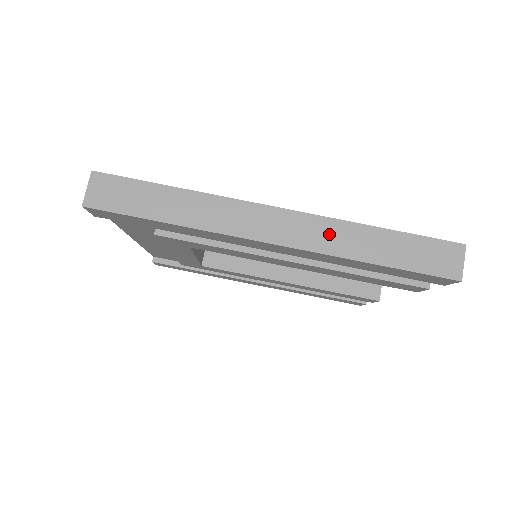
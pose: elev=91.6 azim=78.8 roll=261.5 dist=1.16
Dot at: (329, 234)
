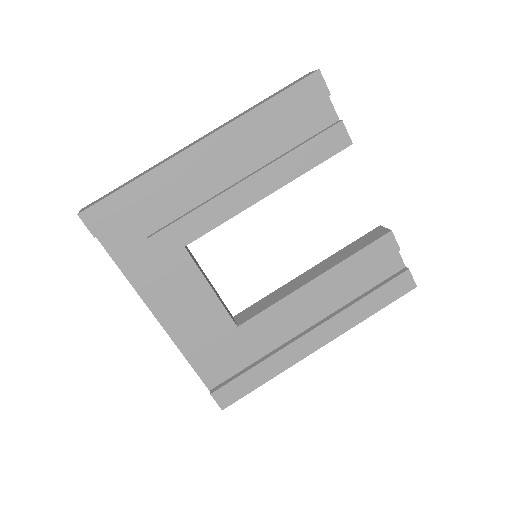
Dot at: occluded
